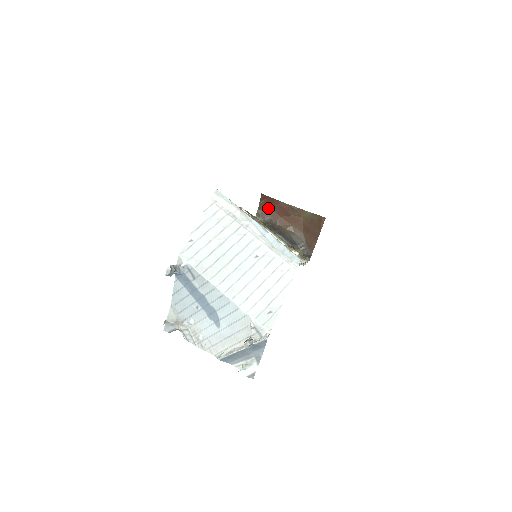
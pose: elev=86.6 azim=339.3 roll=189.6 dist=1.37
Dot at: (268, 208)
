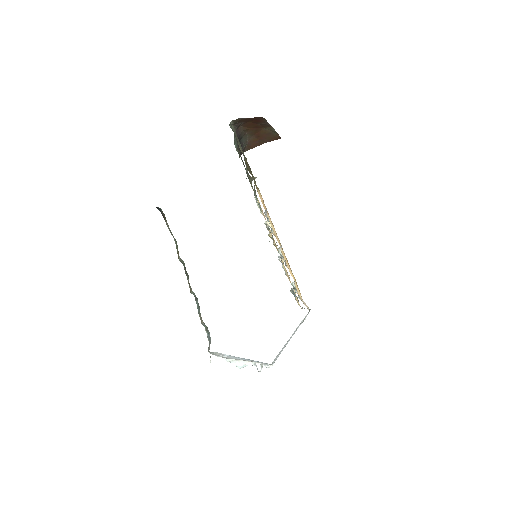
Dot at: (248, 118)
